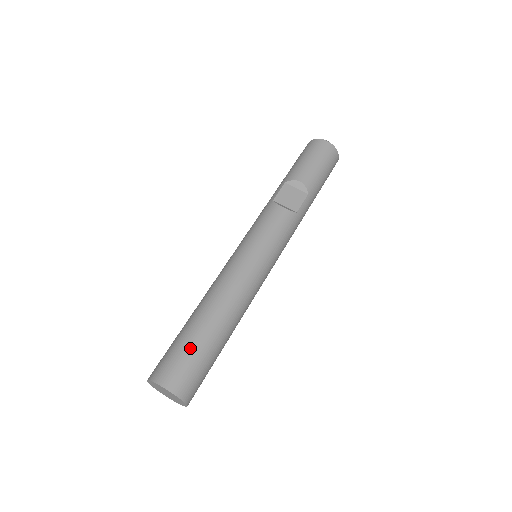
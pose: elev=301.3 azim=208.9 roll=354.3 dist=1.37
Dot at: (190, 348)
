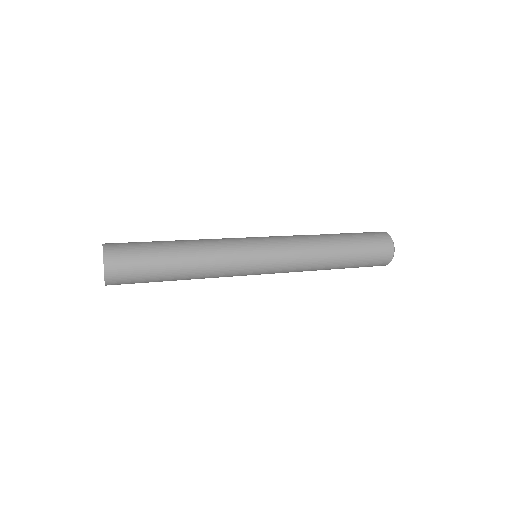
Dot at: occluded
